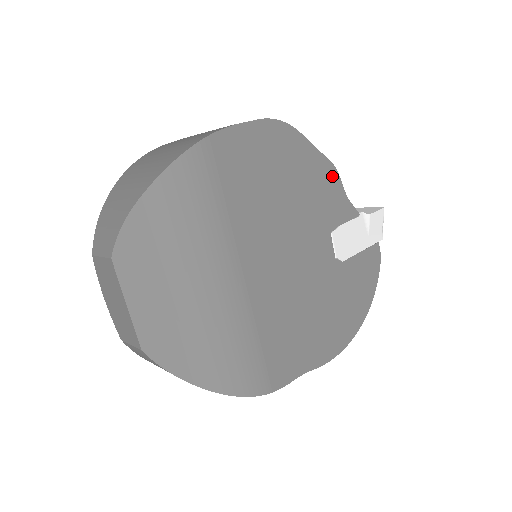
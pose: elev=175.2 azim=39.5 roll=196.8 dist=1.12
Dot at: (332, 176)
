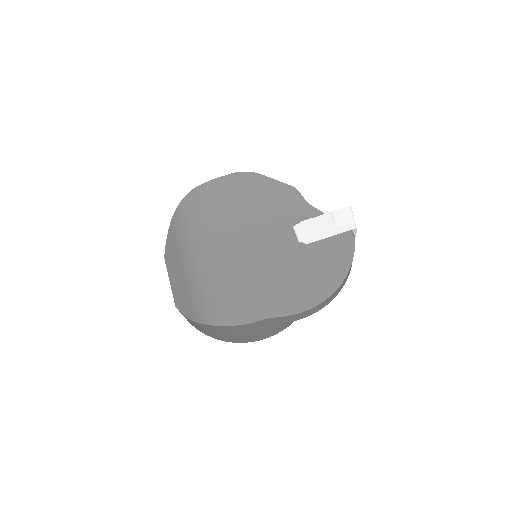
Dot at: (292, 193)
